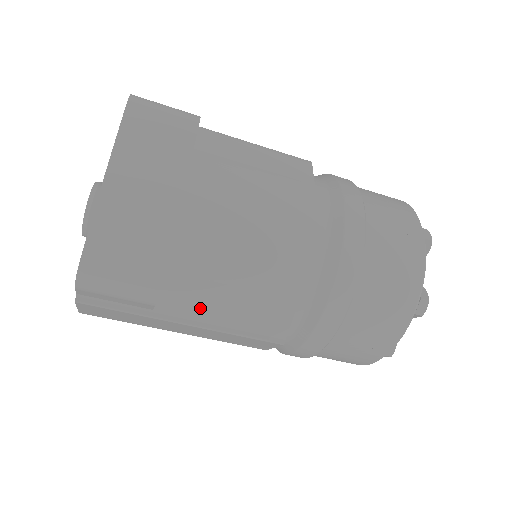
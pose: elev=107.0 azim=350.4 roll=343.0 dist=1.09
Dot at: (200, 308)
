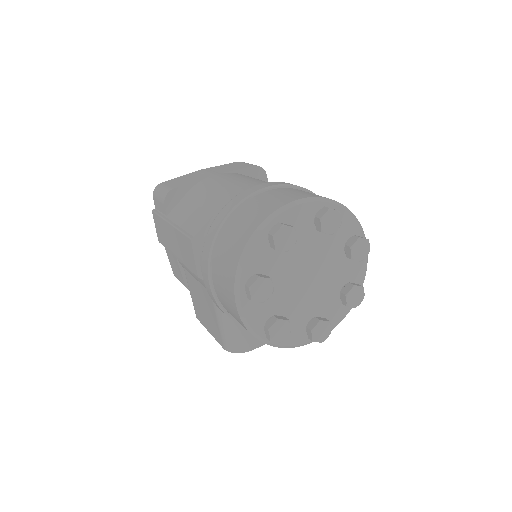
Dot at: (180, 216)
